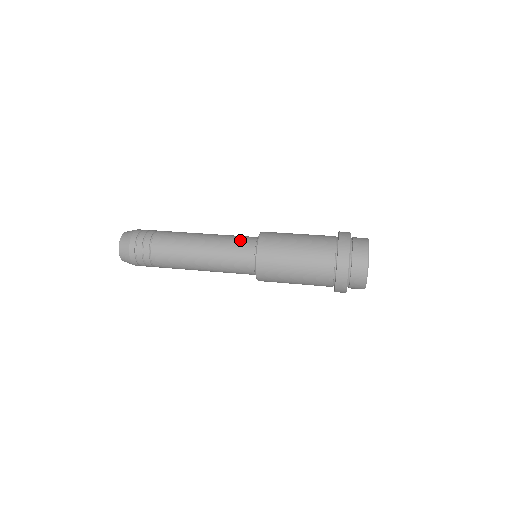
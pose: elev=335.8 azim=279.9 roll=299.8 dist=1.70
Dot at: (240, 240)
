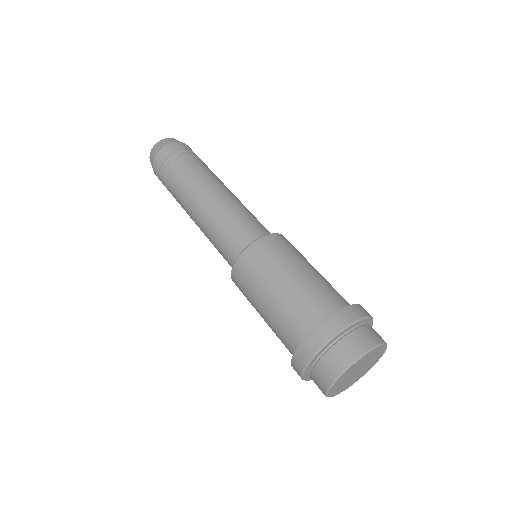
Dot at: (247, 225)
